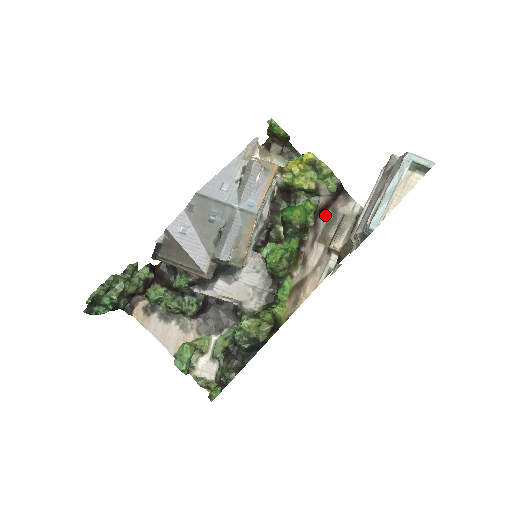
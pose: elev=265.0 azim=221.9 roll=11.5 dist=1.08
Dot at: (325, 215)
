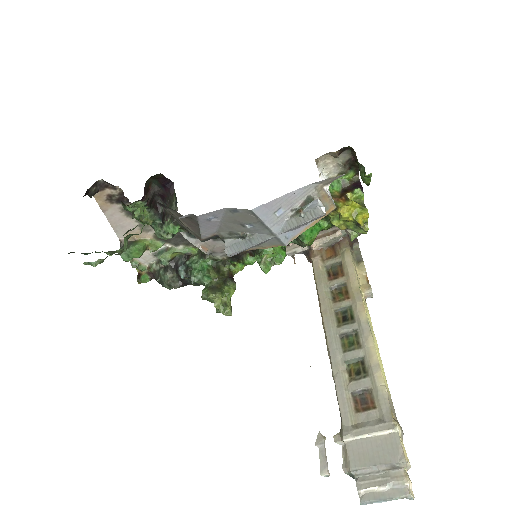
Dot at: occluded
